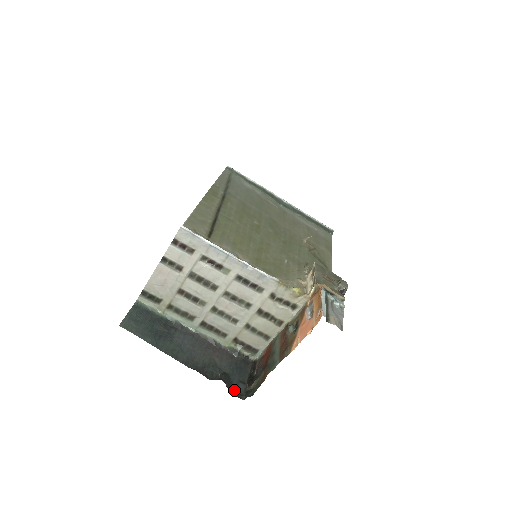
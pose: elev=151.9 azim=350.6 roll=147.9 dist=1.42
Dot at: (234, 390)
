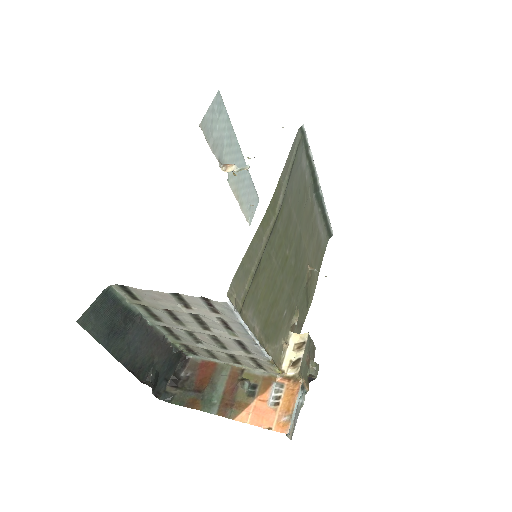
Dot at: (156, 389)
